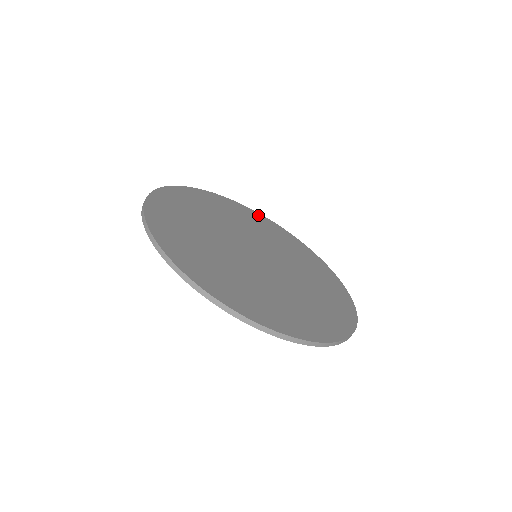
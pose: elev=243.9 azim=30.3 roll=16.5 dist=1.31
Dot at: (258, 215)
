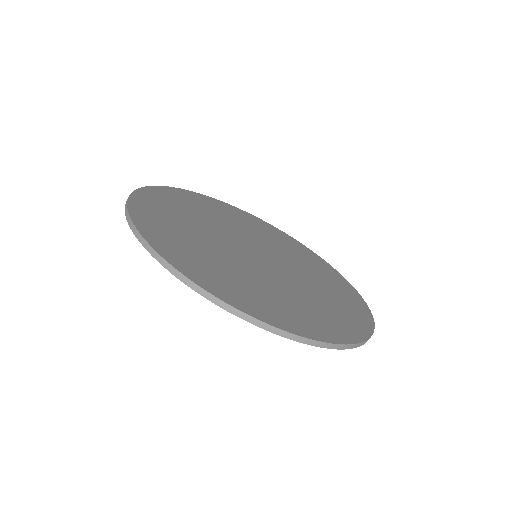
Dot at: (260, 221)
